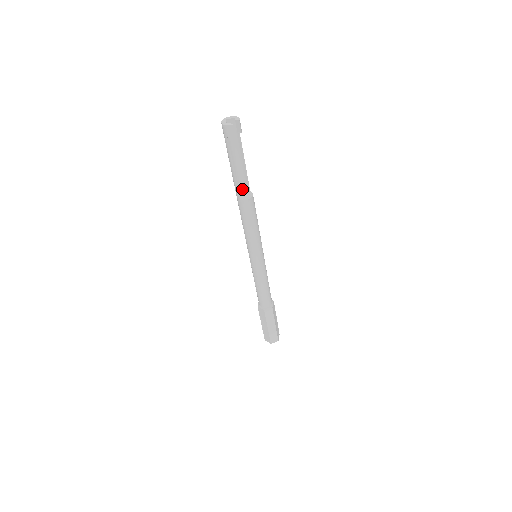
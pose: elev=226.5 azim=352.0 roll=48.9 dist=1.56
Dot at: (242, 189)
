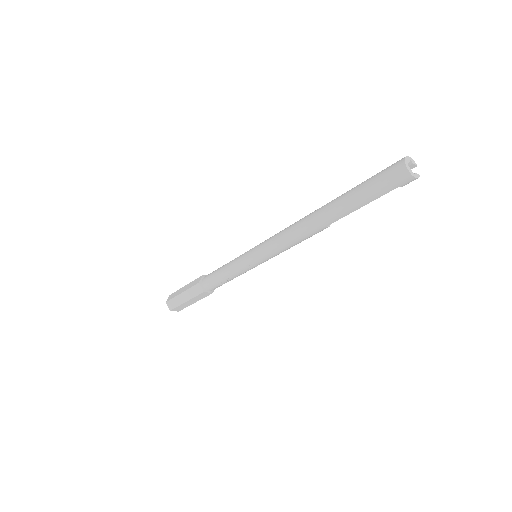
Dot at: (321, 210)
